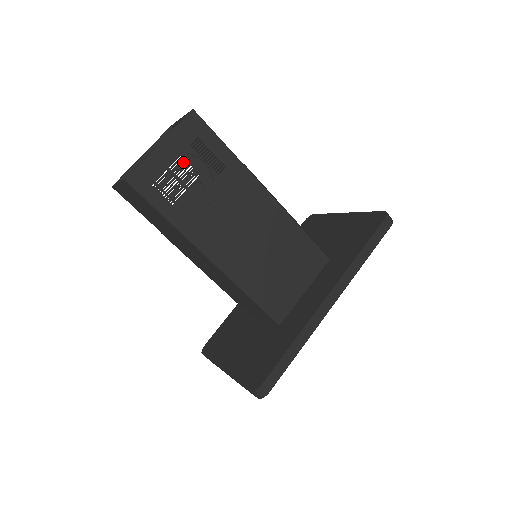
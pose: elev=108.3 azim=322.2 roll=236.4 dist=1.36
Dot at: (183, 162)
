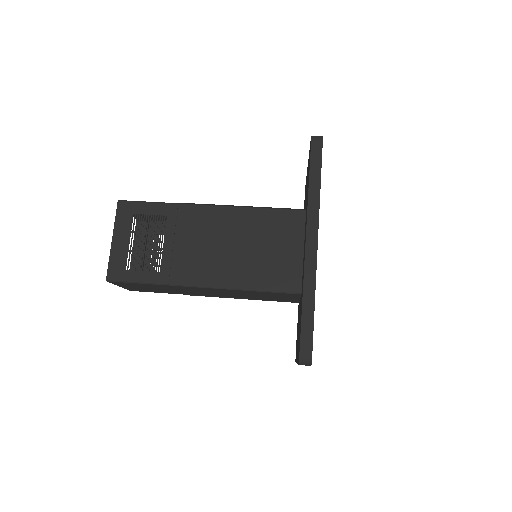
Dot at: occluded
